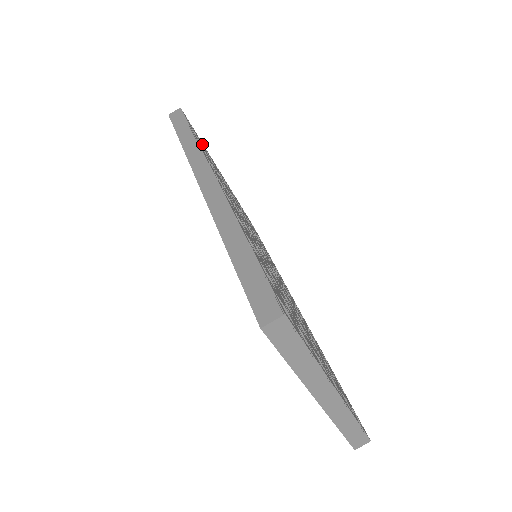
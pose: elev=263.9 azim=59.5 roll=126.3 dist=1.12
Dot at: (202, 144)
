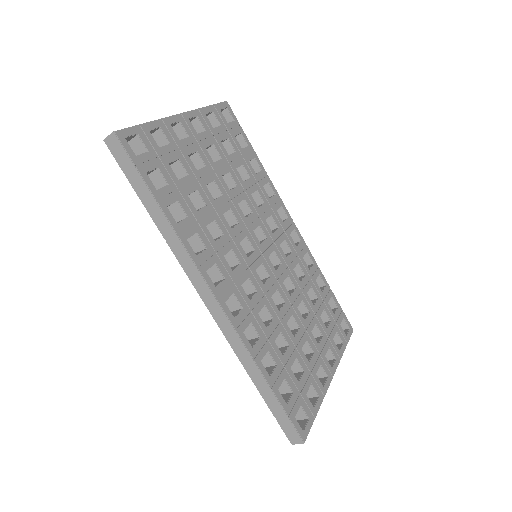
Dot at: (158, 149)
